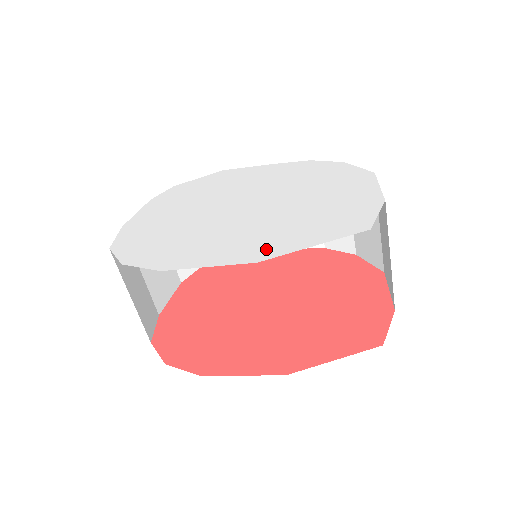
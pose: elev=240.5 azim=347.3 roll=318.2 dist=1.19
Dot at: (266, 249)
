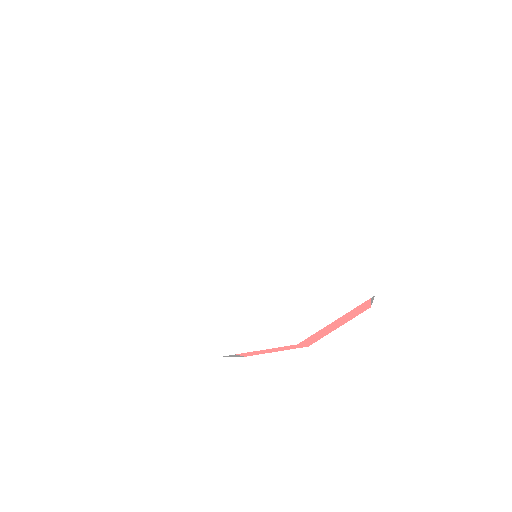
Dot at: (297, 325)
